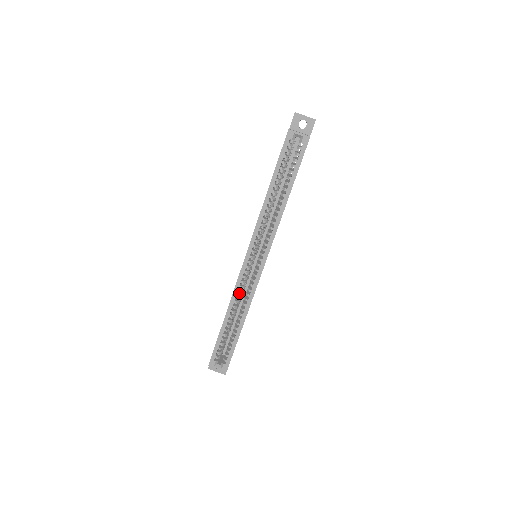
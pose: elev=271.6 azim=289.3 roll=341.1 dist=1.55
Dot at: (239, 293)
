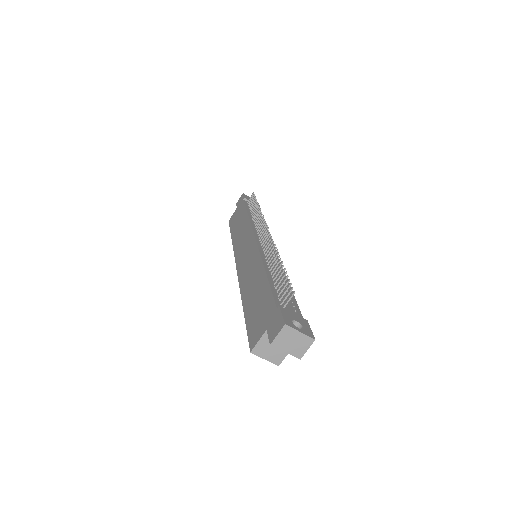
Dot at: occluded
